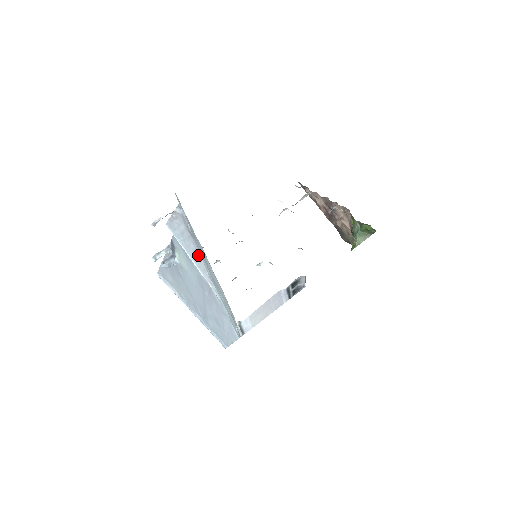
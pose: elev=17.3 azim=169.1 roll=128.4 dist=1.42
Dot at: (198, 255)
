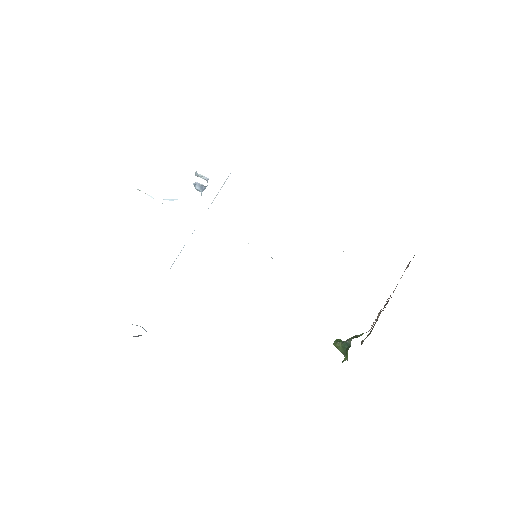
Dot at: occluded
